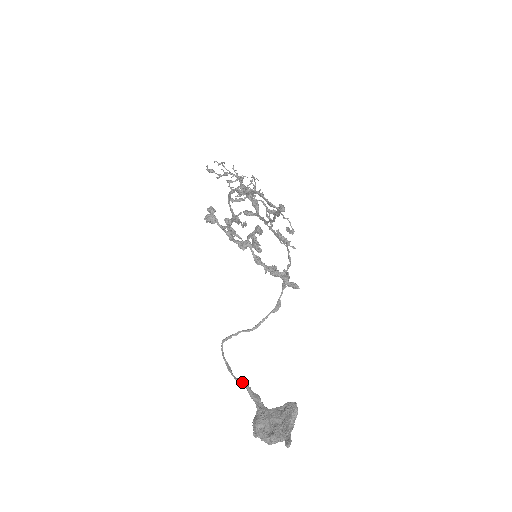
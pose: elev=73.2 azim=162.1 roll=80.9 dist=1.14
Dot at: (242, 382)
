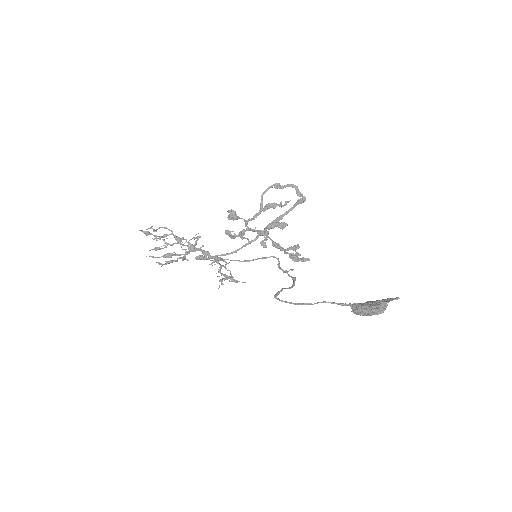
Dot at: (323, 301)
